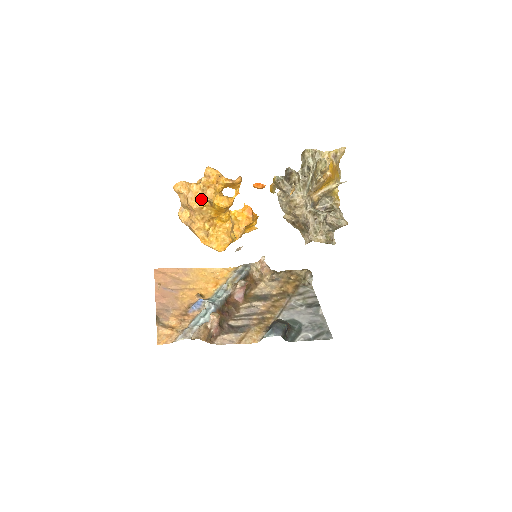
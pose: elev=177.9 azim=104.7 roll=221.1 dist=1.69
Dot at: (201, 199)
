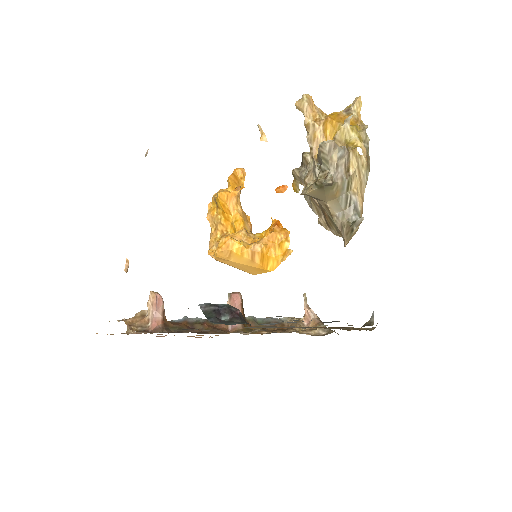
Dot at: (212, 205)
